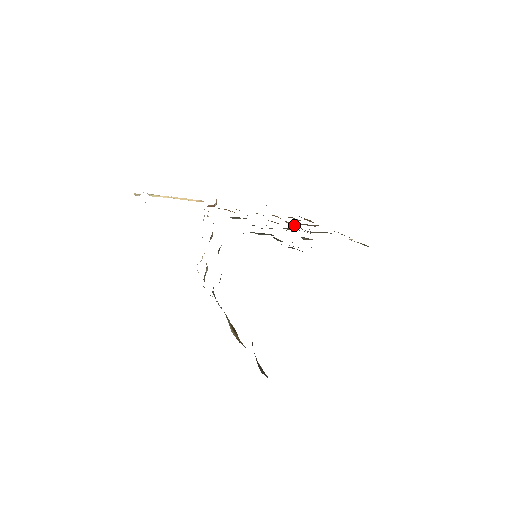
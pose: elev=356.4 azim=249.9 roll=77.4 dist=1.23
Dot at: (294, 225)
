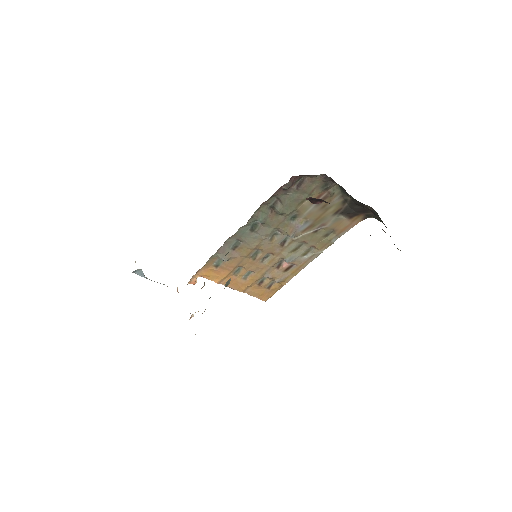
Dot at: (270, 265)
